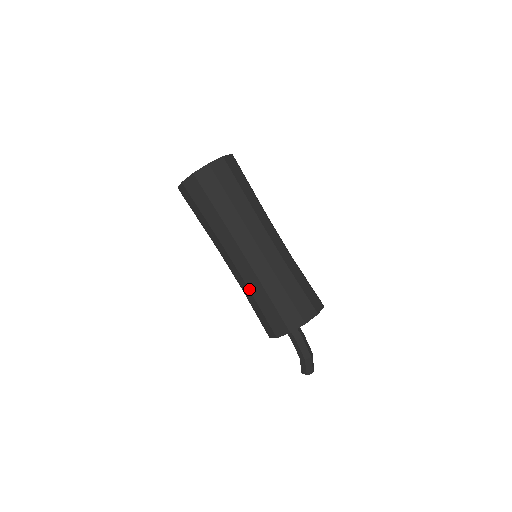
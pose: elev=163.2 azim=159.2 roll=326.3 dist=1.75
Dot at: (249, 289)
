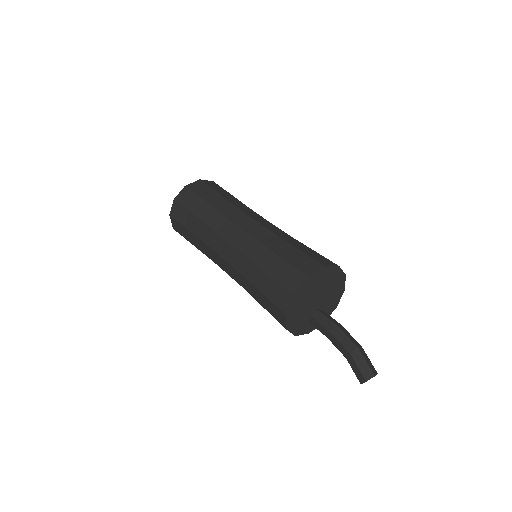
Dot at: (243, 276)
